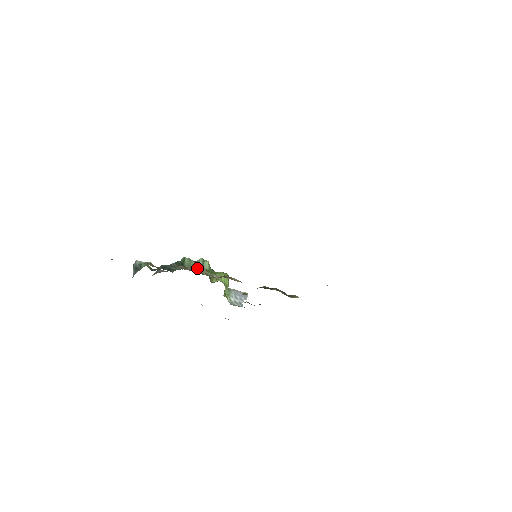
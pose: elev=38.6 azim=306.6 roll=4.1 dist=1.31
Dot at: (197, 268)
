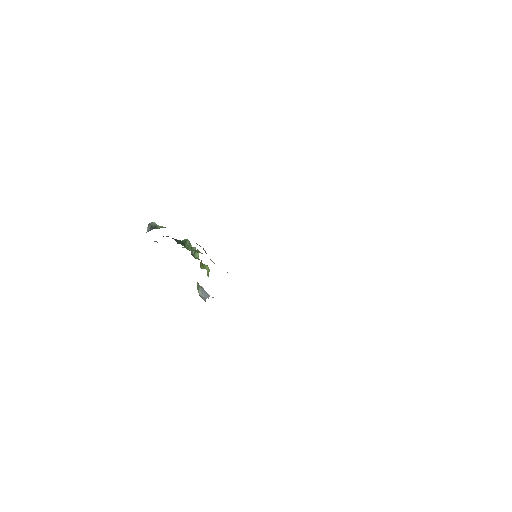
Dot at: (203, 248)
